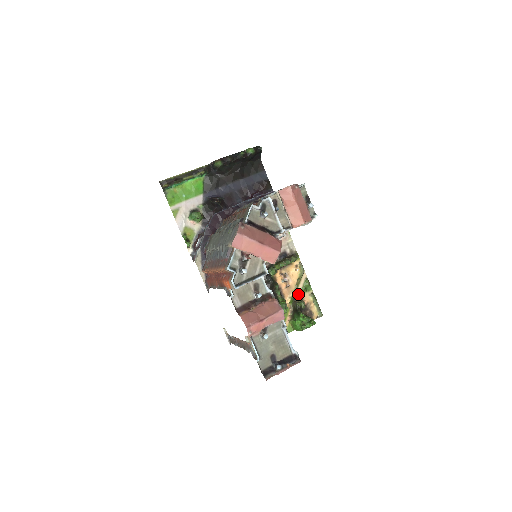
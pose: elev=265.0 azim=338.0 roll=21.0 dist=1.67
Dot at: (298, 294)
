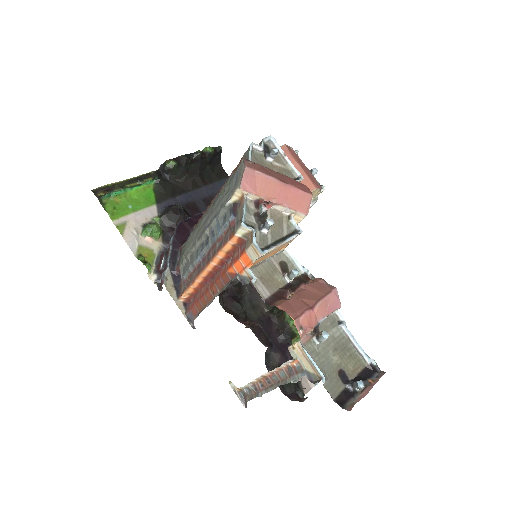
Dot at: occluded
